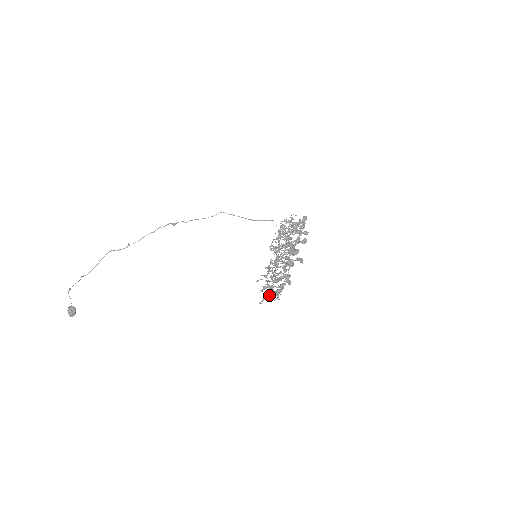
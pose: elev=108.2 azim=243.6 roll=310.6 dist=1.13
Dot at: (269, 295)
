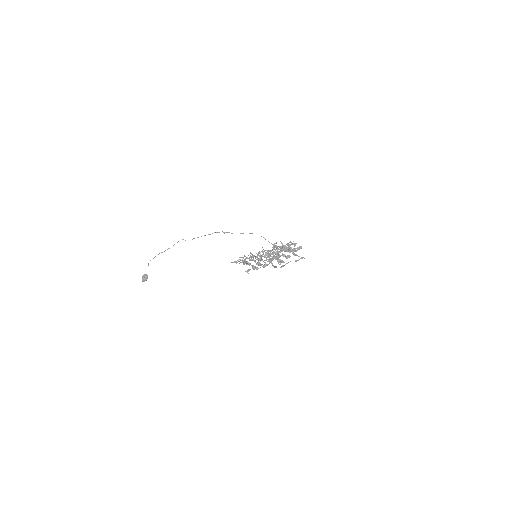
Dot at: (240, 262)
